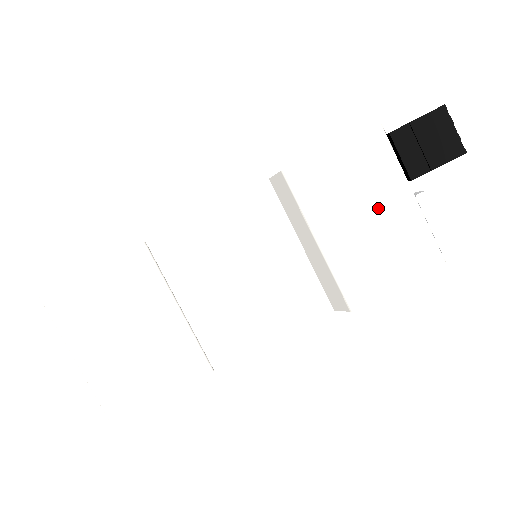
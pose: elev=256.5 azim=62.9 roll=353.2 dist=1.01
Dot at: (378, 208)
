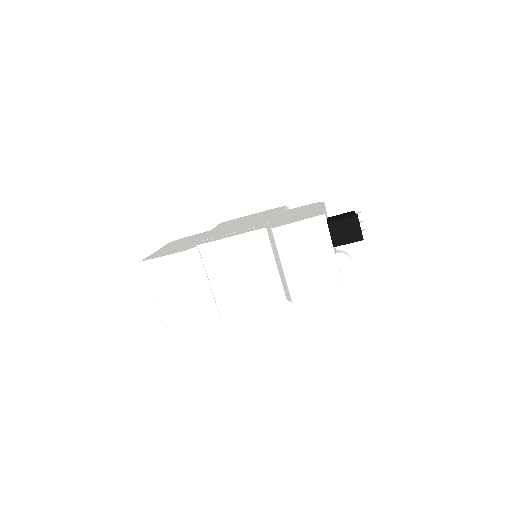
Dot at: (316, 256)
